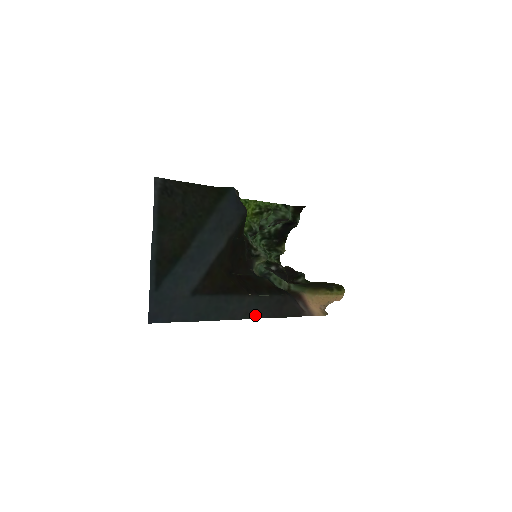
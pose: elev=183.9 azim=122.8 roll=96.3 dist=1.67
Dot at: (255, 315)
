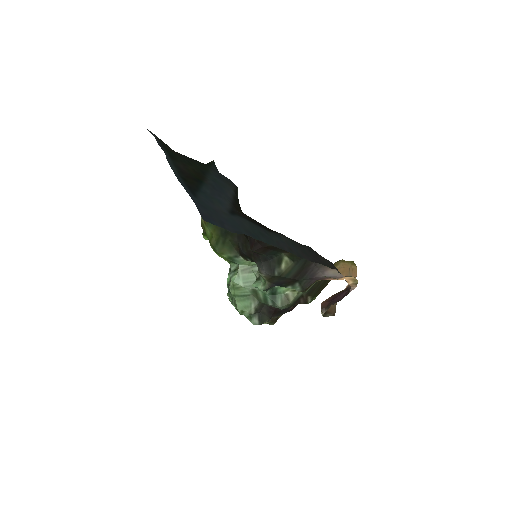
Dot at: (299, 255)
